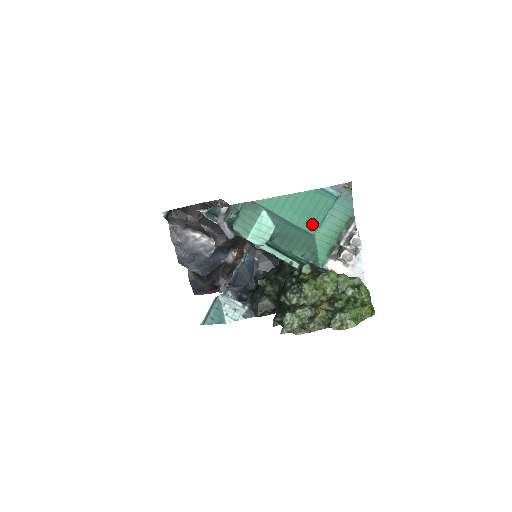
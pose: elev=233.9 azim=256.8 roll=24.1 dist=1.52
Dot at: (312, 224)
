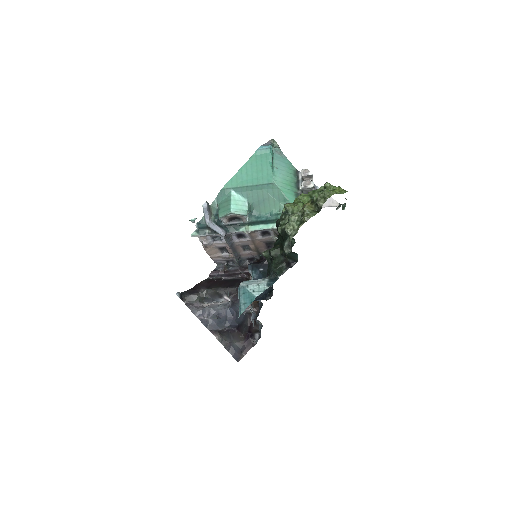
Dot at: (268, 177)
